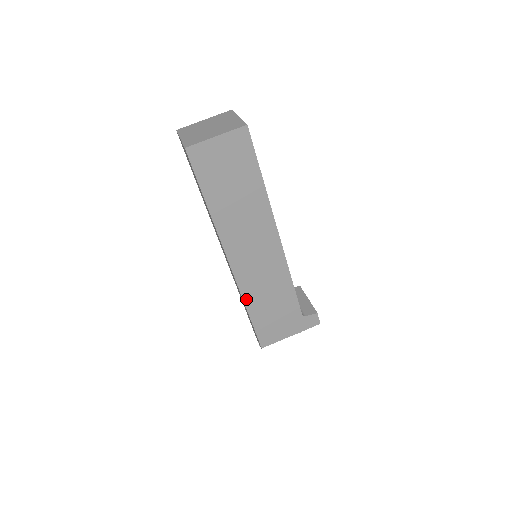
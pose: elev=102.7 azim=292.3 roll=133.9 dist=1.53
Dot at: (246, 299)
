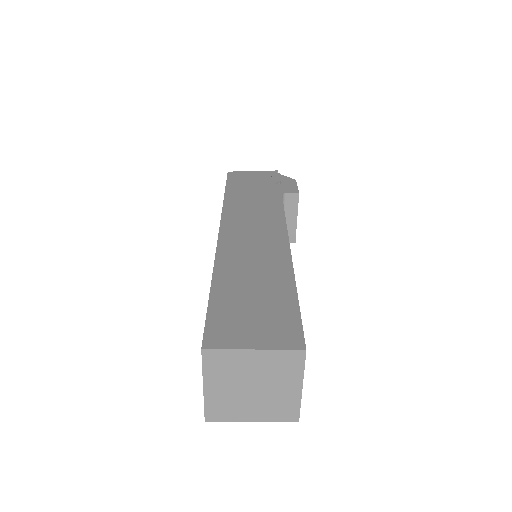
Dot at: occluded
